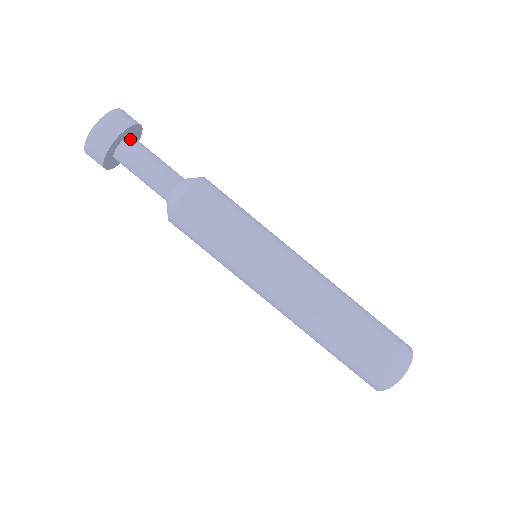
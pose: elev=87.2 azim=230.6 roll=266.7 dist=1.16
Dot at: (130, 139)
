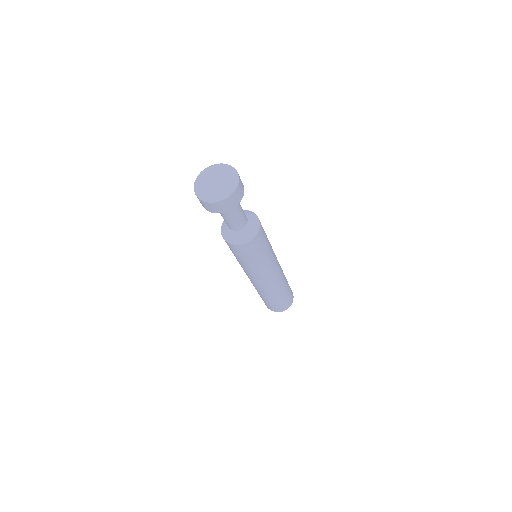
Dot at: occluded
